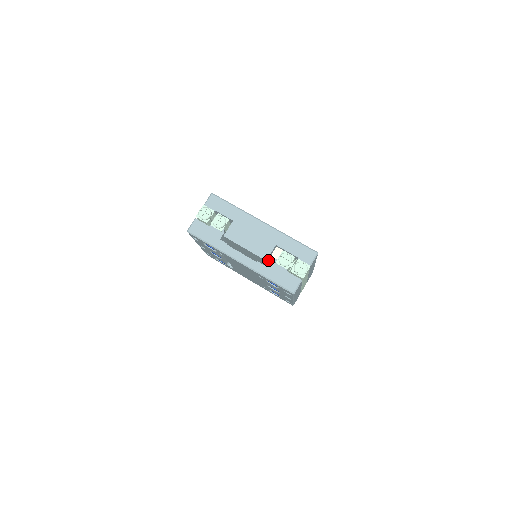
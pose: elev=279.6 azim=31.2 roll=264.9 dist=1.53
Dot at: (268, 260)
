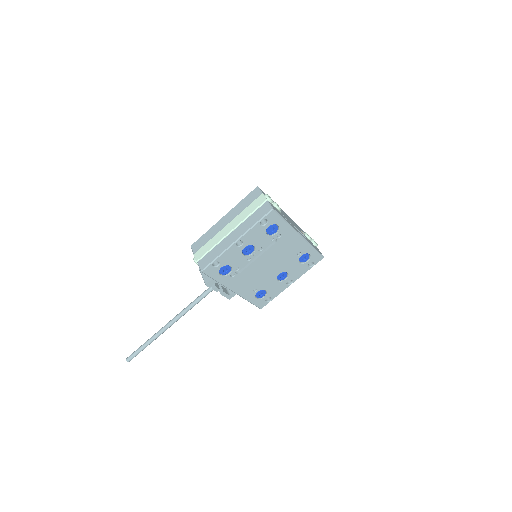
Dot at: (305, 236)
